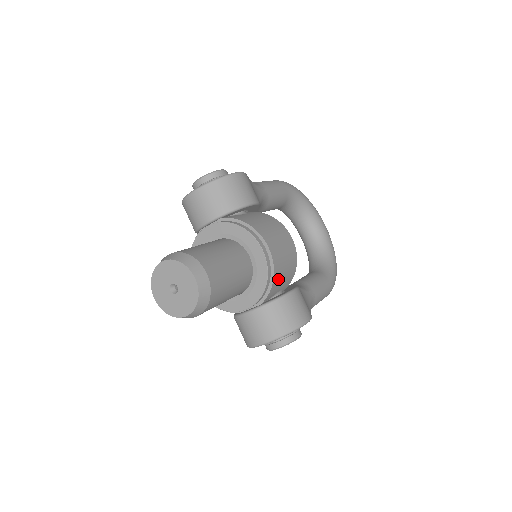
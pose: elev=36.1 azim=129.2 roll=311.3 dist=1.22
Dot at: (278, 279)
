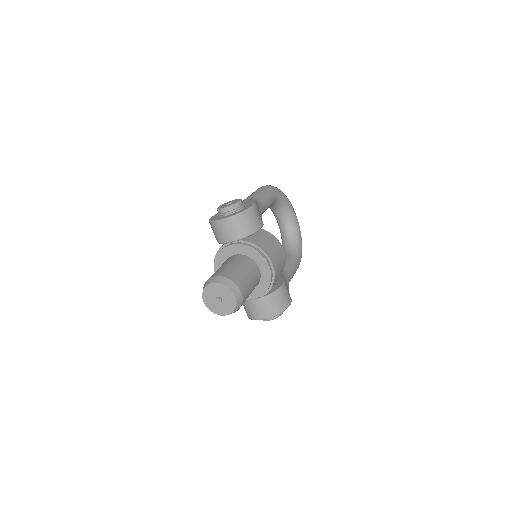
Dot at: (275, 281)
